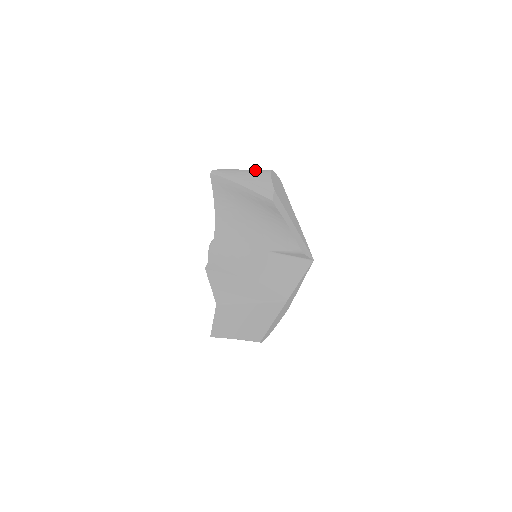
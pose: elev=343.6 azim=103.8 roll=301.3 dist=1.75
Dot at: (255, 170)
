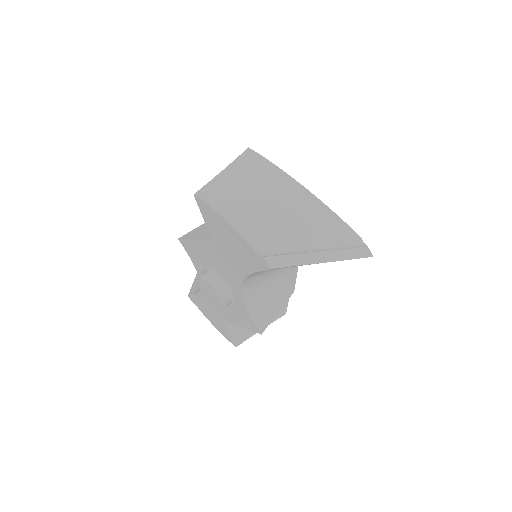
Dot at: (289, 202)
